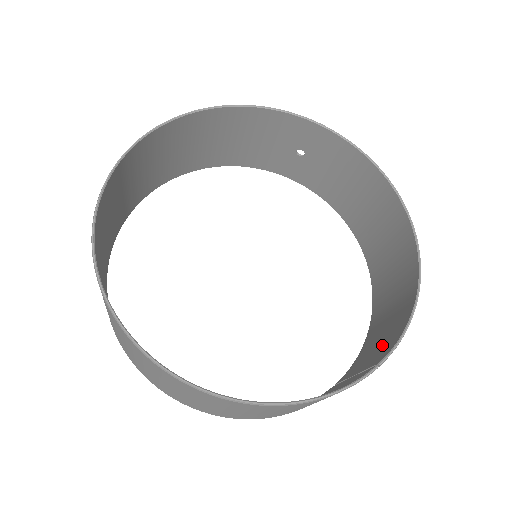
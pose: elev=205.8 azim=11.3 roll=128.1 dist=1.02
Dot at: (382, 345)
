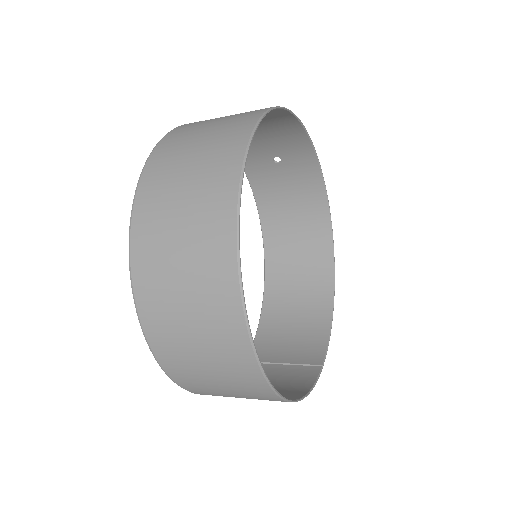
Dot at: (300, 343)
